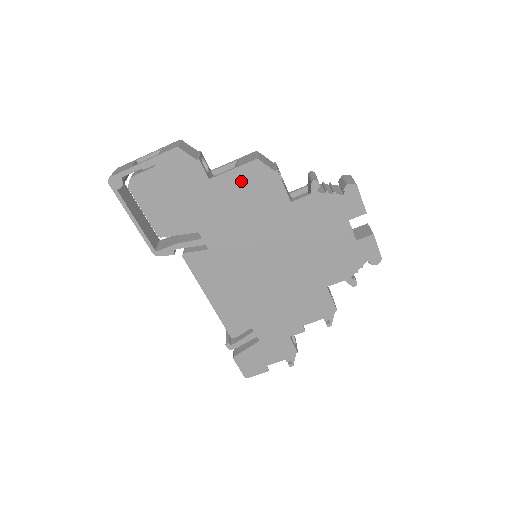
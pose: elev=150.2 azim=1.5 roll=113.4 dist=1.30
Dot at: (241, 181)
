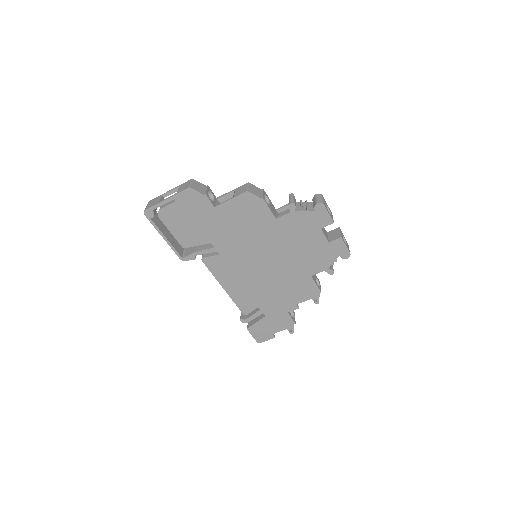
Dot at: (238, 207)
